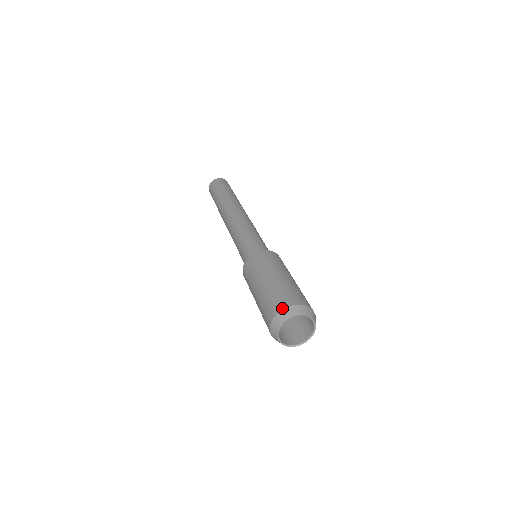
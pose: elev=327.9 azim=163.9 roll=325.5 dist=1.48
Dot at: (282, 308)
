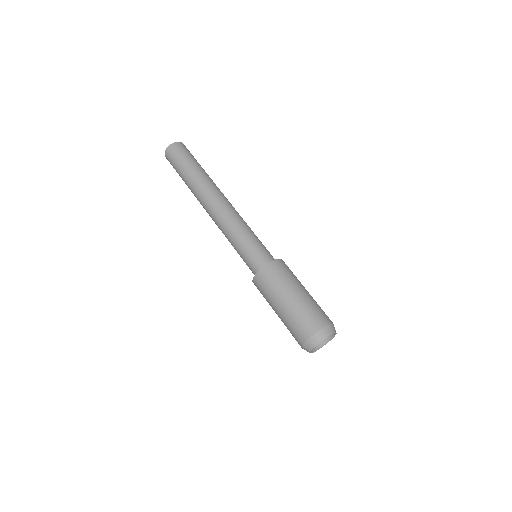
Dot at: (301, 345)
